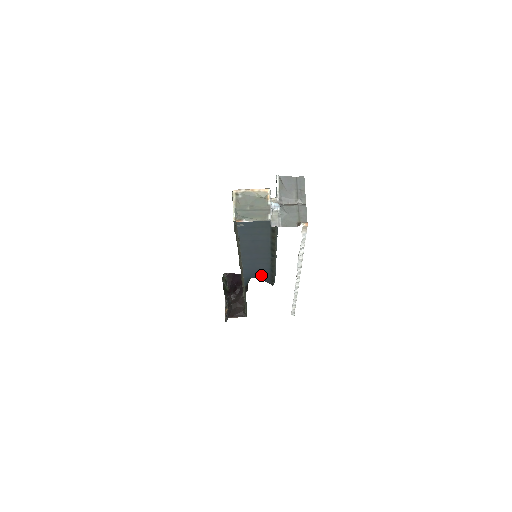
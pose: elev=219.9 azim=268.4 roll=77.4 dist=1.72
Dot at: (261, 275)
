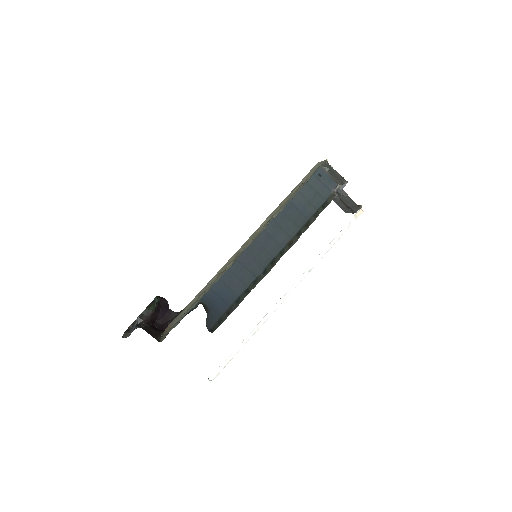
Dot at: (219, 303)
